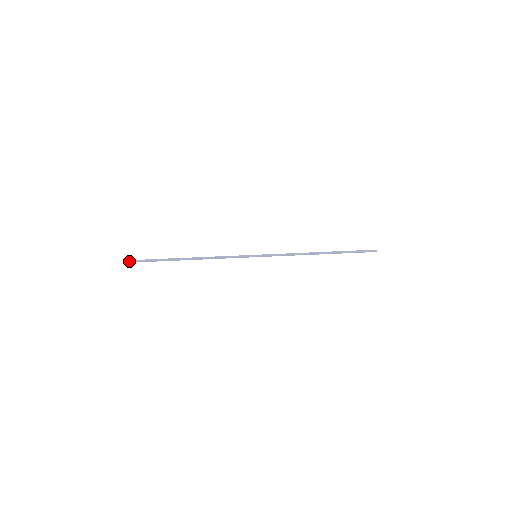
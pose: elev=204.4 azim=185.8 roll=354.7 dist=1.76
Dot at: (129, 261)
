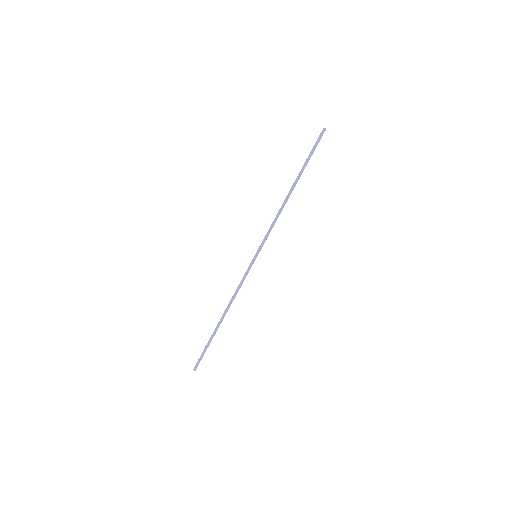
Dot at: (195, 368)
